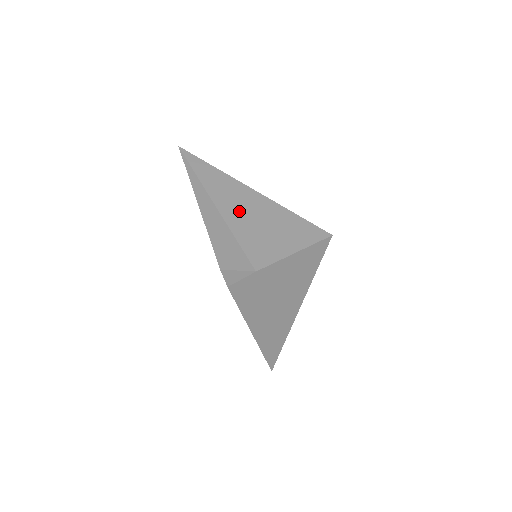
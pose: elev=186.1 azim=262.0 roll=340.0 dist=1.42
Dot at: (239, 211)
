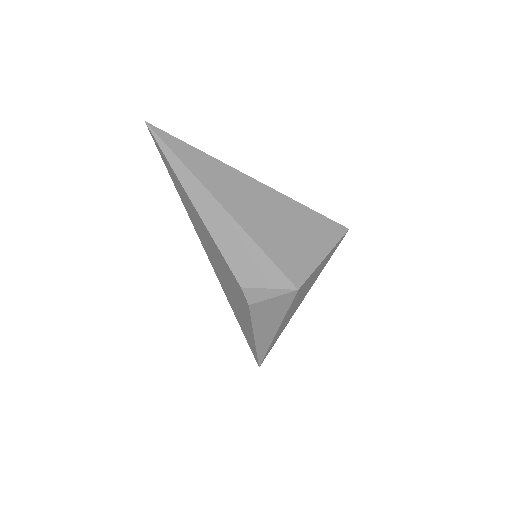
Dot at: (252, 212)
